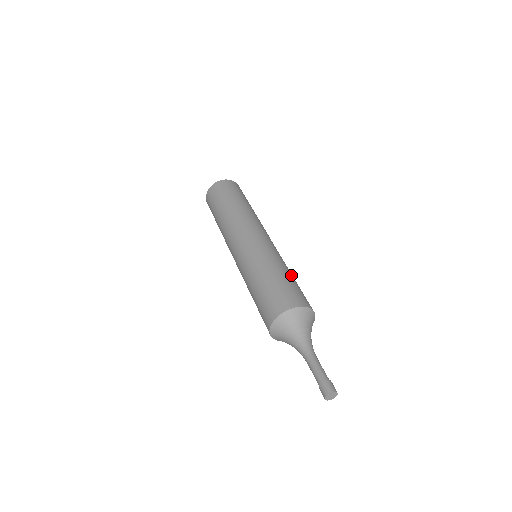
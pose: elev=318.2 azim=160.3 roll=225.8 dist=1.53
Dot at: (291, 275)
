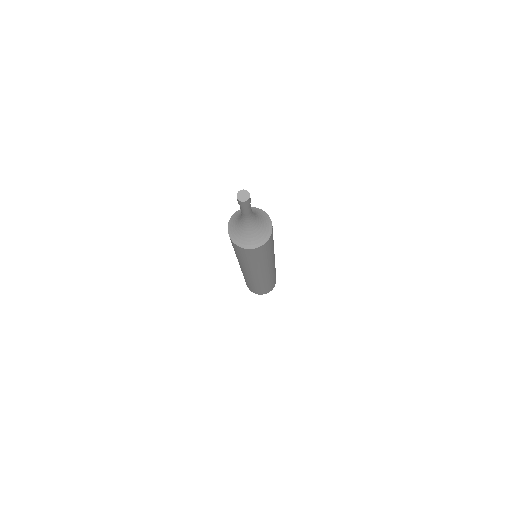
Dot at: (273, 240)
